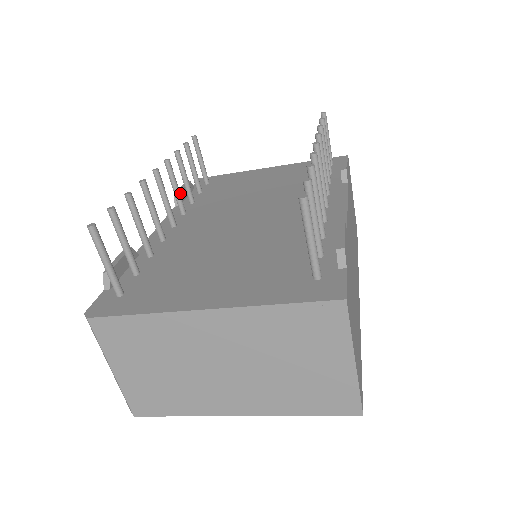
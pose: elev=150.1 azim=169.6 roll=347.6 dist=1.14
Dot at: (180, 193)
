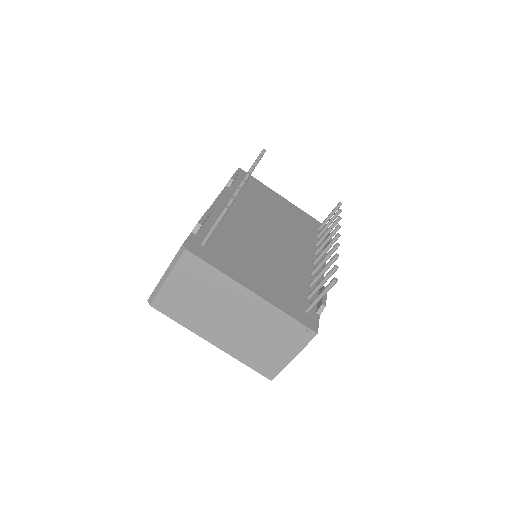
Dot at: occluded
